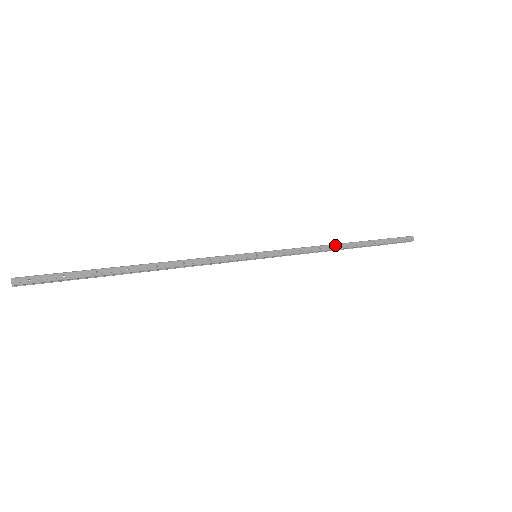
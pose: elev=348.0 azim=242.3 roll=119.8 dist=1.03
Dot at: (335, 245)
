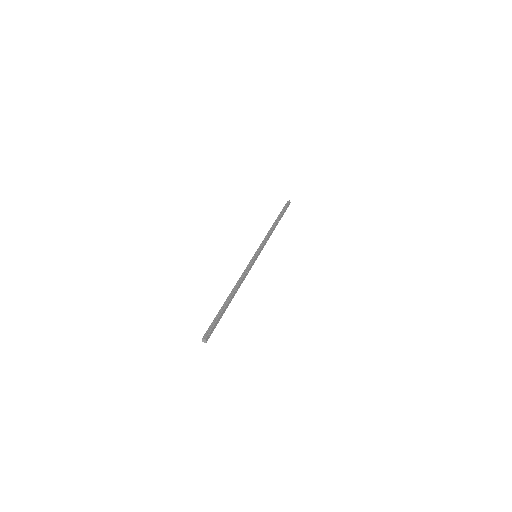
Dot at: (274, 228)
